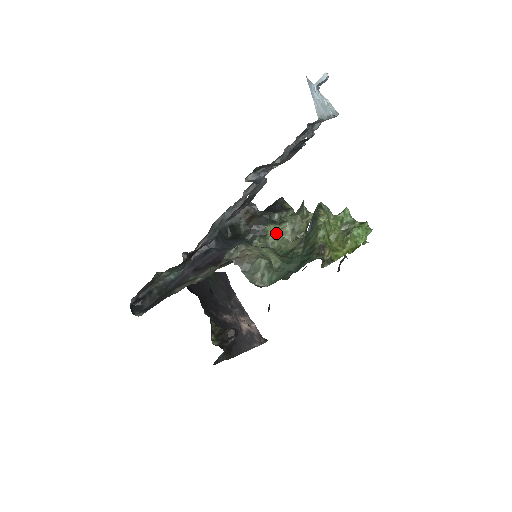
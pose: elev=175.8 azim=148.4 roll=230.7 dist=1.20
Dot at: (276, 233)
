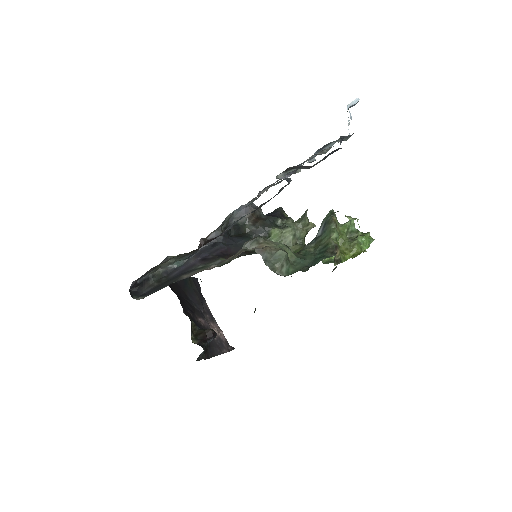
Dot at: (279, 236)
